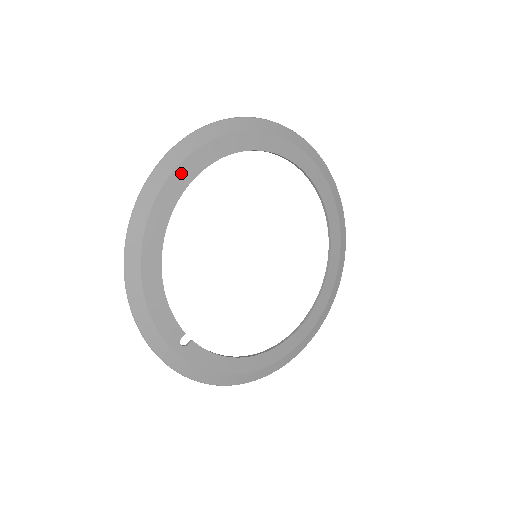
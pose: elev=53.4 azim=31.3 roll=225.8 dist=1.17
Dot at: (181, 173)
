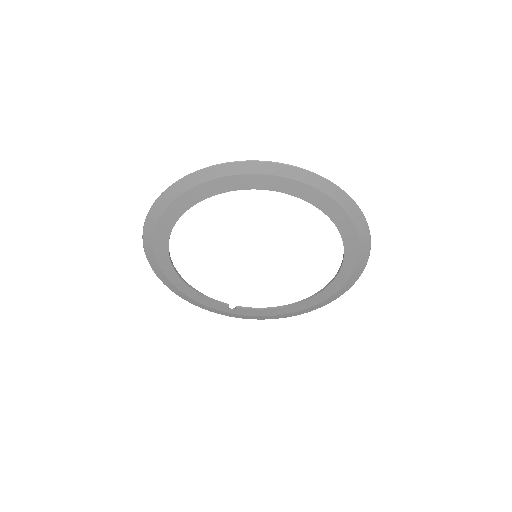
Dot at: (159, 239)
